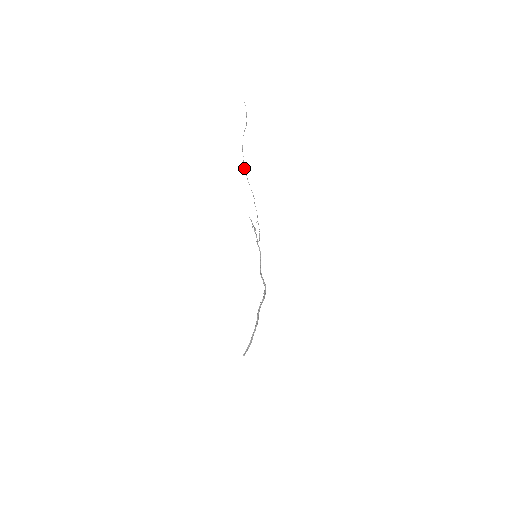
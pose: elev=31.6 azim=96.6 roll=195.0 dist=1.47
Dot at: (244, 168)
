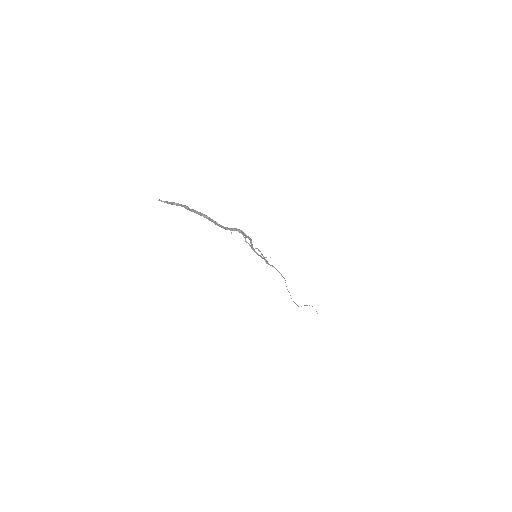
Dot at: occluded
